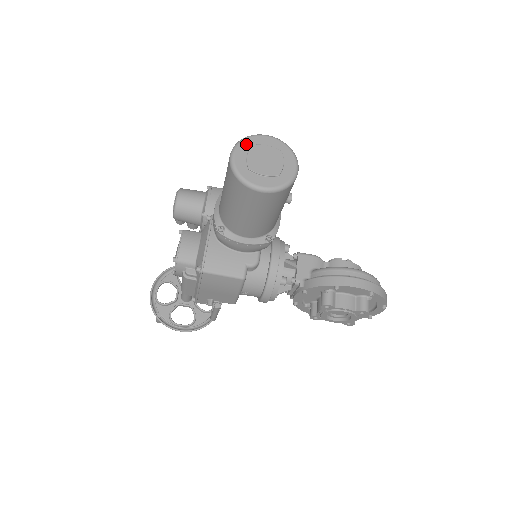
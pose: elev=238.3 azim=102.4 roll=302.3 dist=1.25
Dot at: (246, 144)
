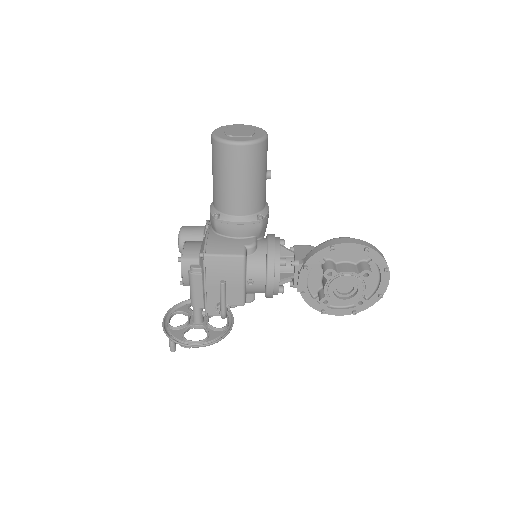
Dot at: (223, 128)
